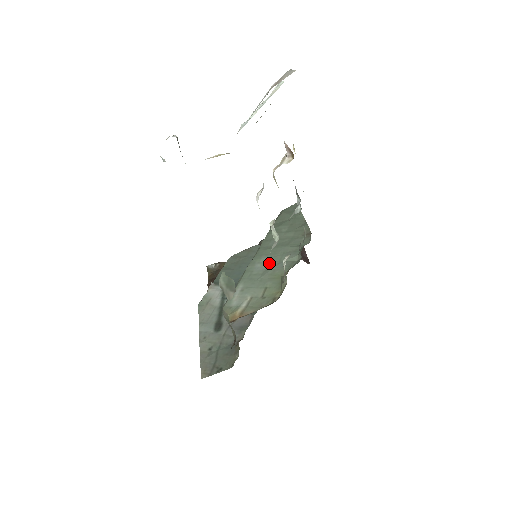
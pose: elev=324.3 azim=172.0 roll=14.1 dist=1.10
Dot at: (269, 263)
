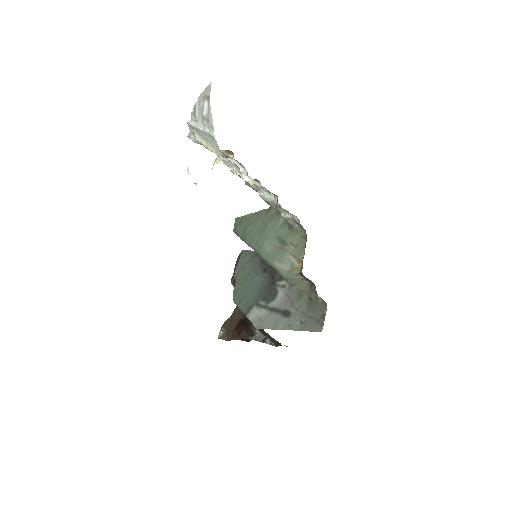
Dot at: (272, 240)
